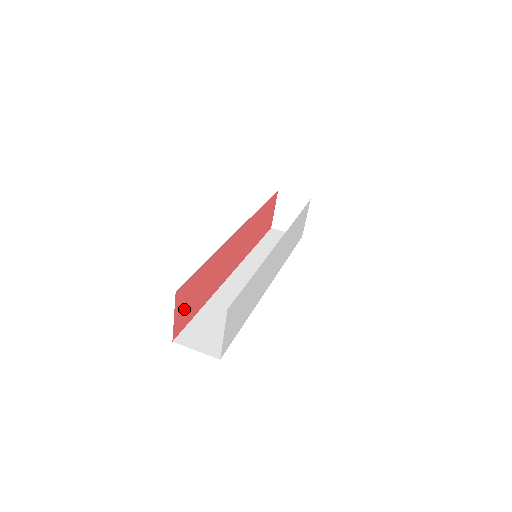
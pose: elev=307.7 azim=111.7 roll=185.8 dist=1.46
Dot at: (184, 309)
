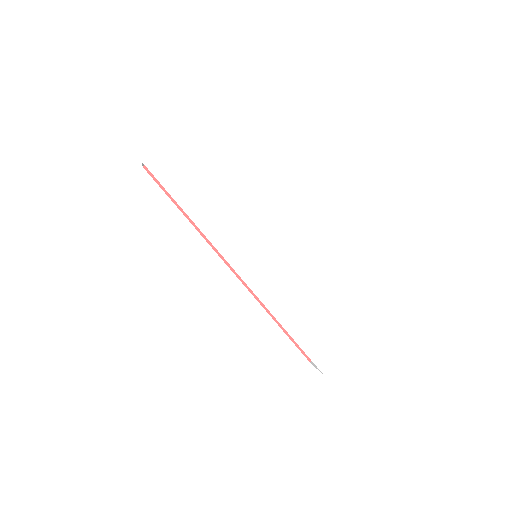
Dot at: occluded
